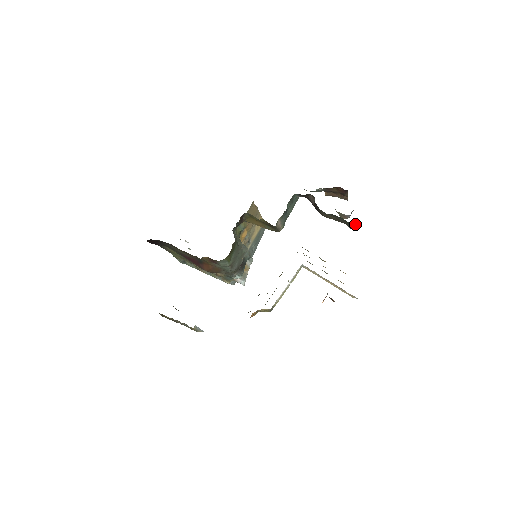
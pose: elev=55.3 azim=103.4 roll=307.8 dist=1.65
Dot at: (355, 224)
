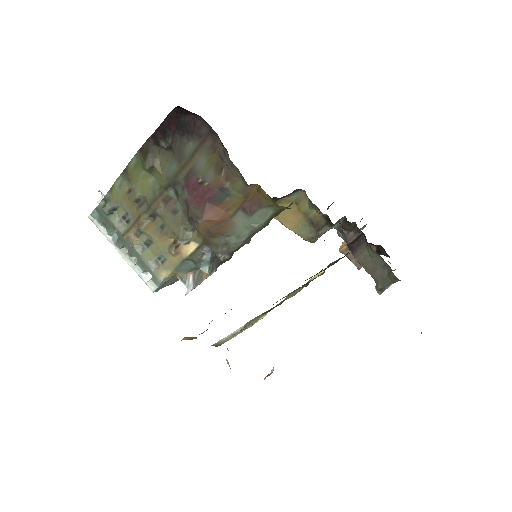
Dot at: (390, 285)
